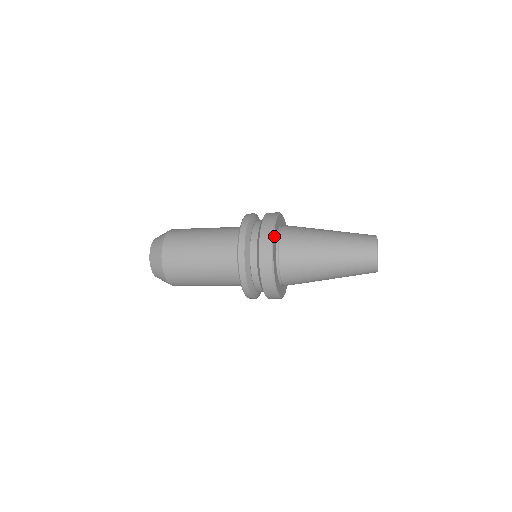
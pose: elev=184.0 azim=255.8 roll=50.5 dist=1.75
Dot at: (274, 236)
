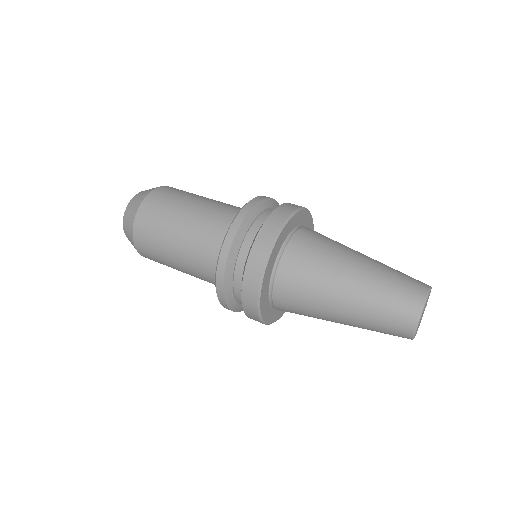
Dot at: (262, 287)
